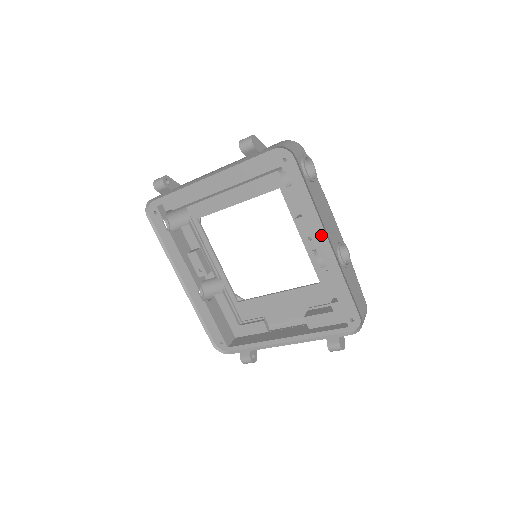
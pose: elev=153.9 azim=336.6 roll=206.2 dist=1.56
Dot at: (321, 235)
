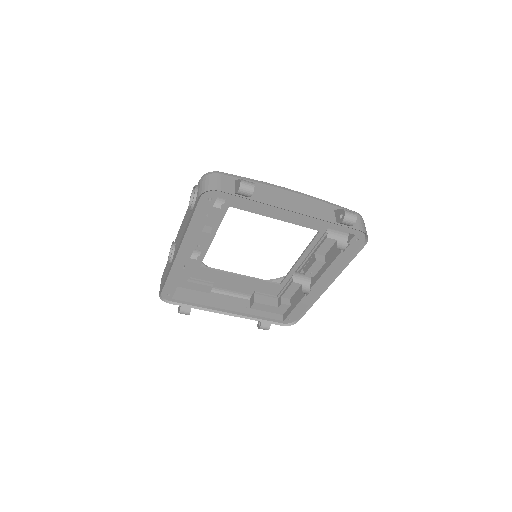
Dot at: (326, 281)
